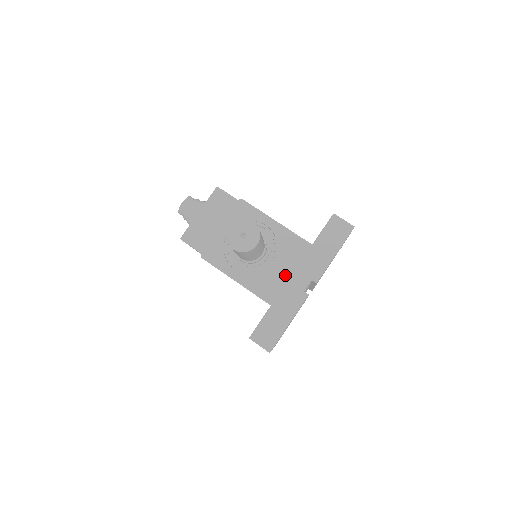
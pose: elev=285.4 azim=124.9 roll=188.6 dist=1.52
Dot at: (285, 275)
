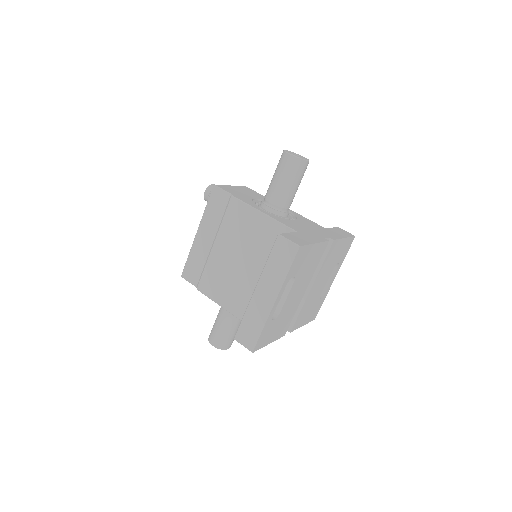
Dot at: (306, 227)
